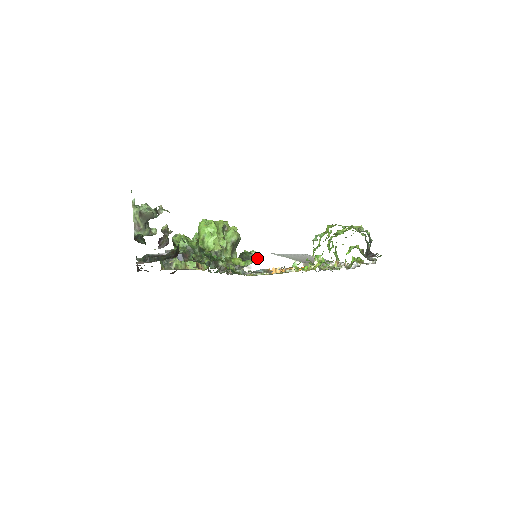
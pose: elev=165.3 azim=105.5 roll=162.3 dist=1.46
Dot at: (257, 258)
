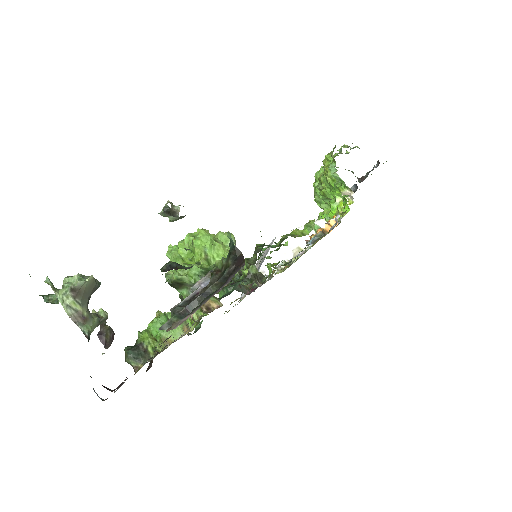
Dot at: occluded
